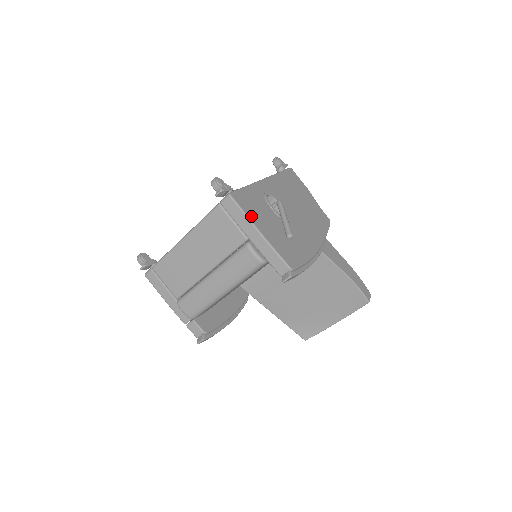
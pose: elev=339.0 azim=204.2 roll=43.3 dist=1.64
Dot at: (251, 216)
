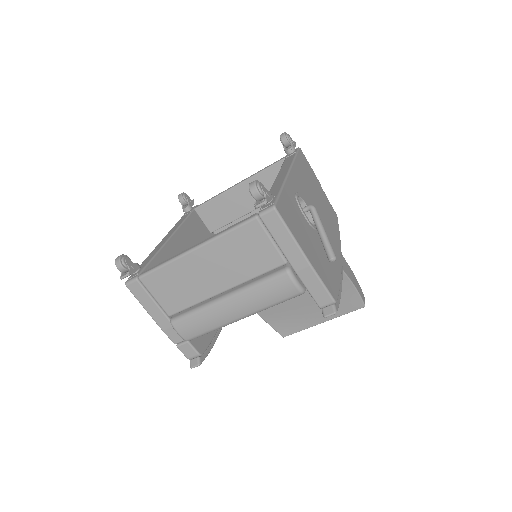
Dot at: (296, 236)
